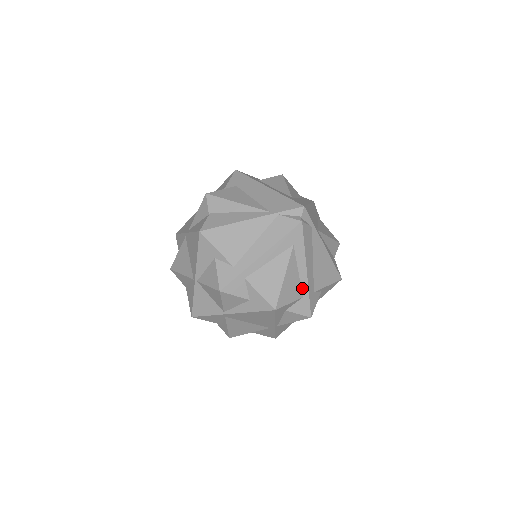
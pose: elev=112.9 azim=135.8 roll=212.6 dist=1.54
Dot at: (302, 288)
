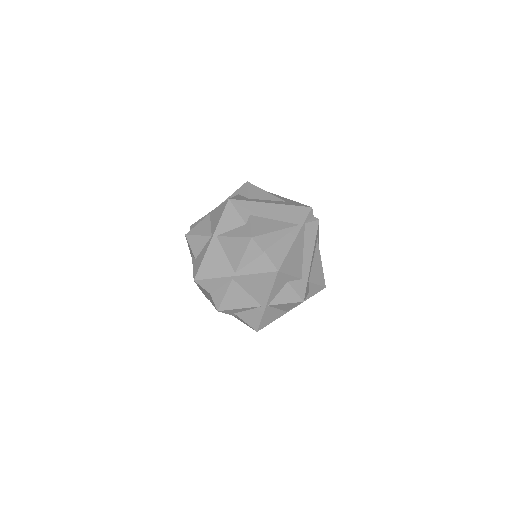
Dot at: occluded
